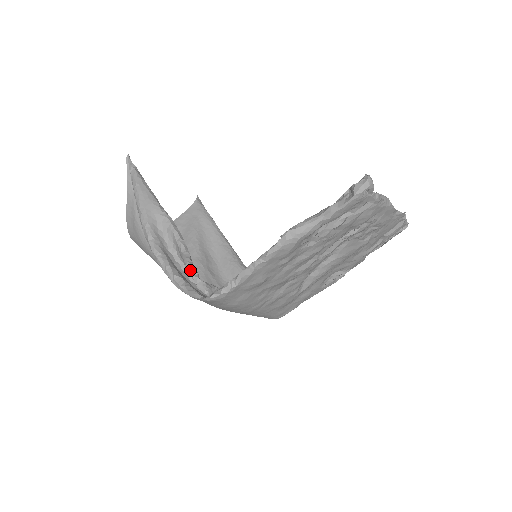
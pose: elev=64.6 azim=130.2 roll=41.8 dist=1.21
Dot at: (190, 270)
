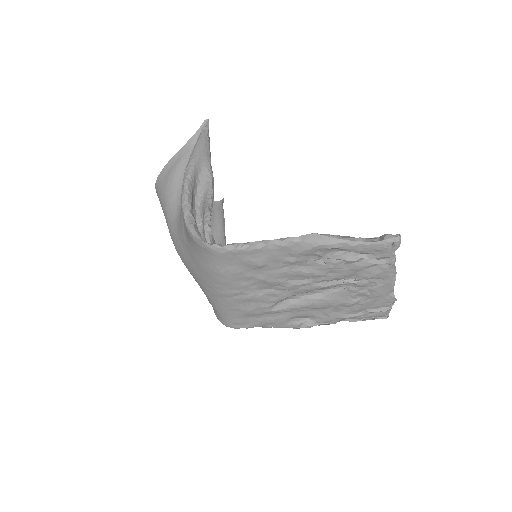
Dot at: (206, 218)
